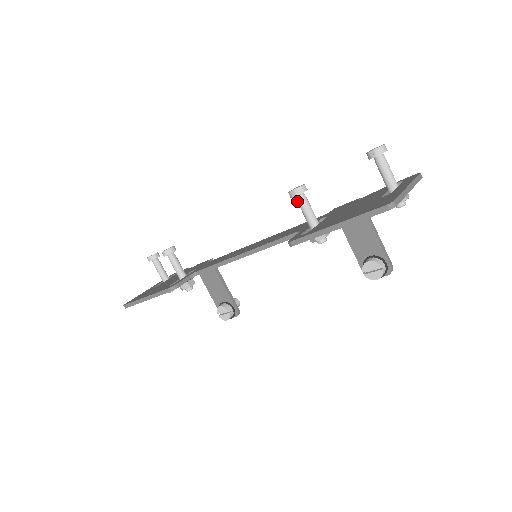
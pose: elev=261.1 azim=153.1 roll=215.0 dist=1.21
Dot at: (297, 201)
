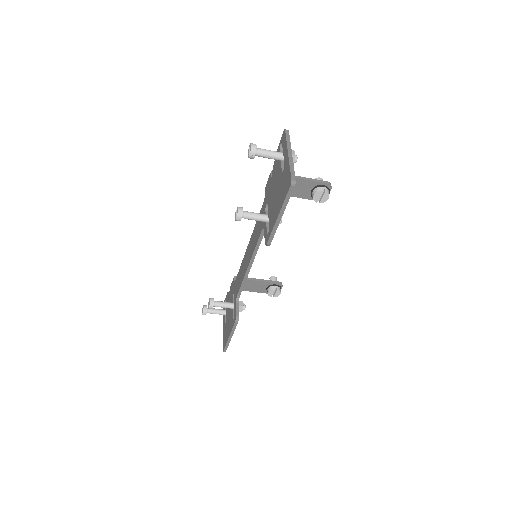
Dot at: occluded
